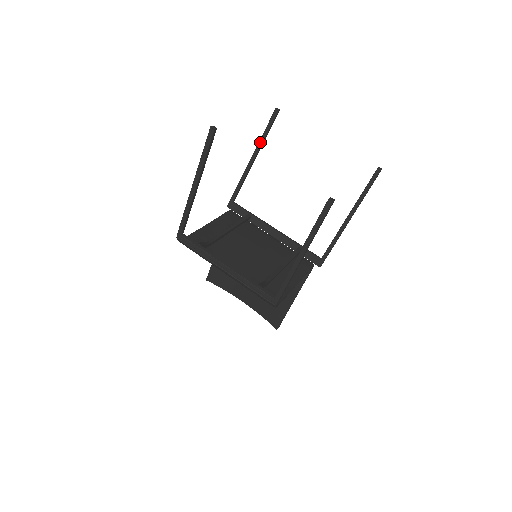
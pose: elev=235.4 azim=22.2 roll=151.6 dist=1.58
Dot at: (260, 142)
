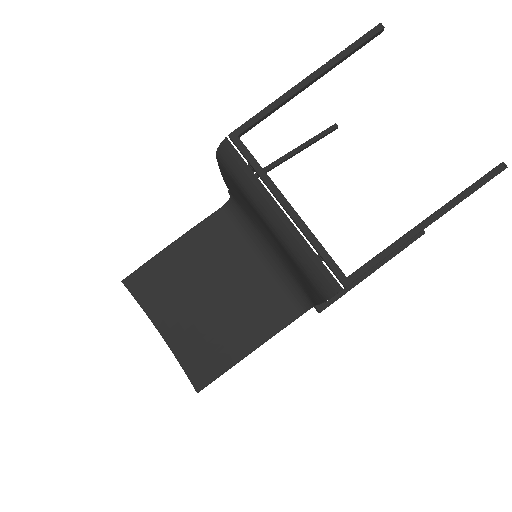
Dot at: (304, 144)
